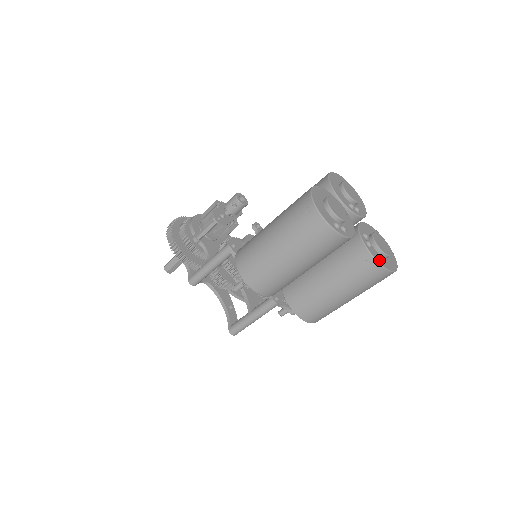
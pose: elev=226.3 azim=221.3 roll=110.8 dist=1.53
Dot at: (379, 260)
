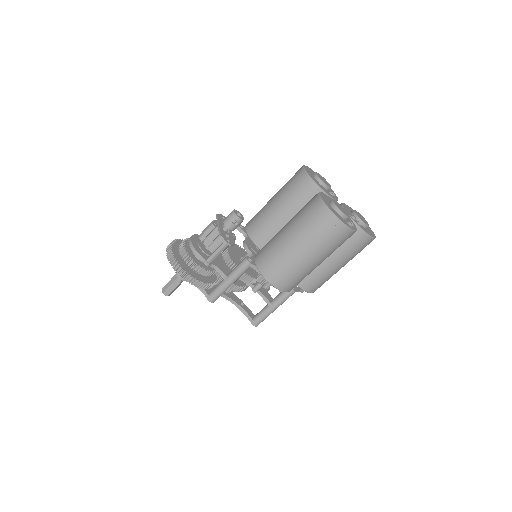
Dot at: (369, 234)
